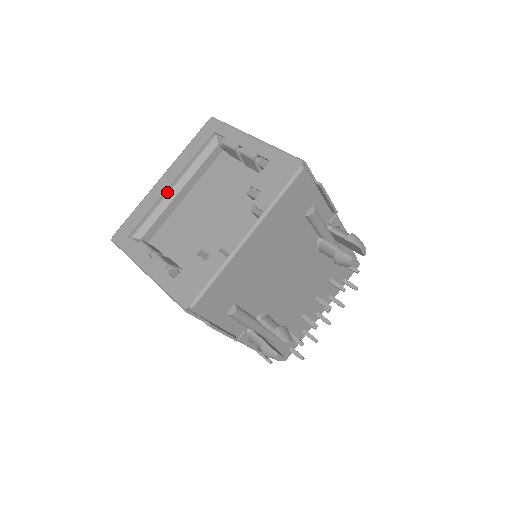
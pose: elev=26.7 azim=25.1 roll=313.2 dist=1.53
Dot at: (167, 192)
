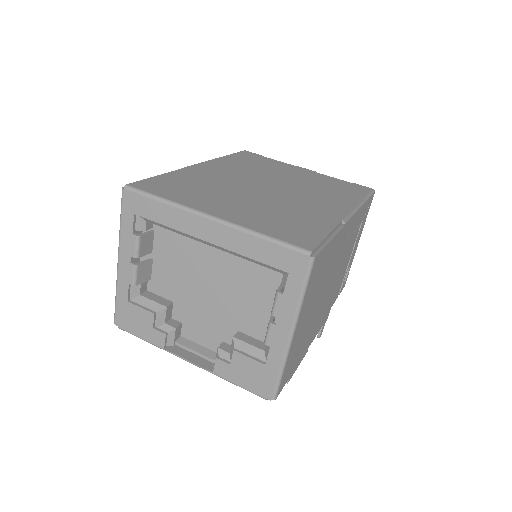
Dot at: (199, 235)
